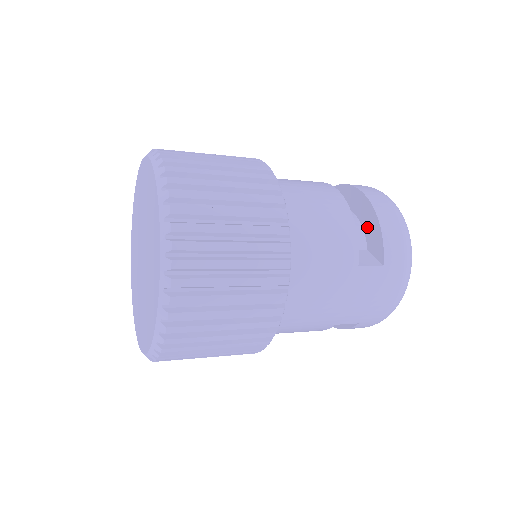
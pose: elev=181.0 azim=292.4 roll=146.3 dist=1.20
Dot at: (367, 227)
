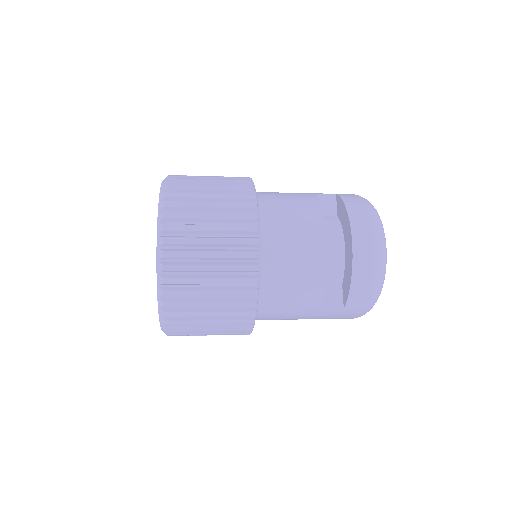
Dot at: (346, 271)
